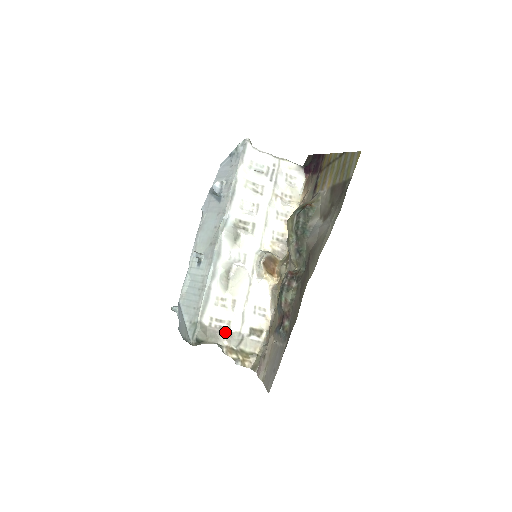
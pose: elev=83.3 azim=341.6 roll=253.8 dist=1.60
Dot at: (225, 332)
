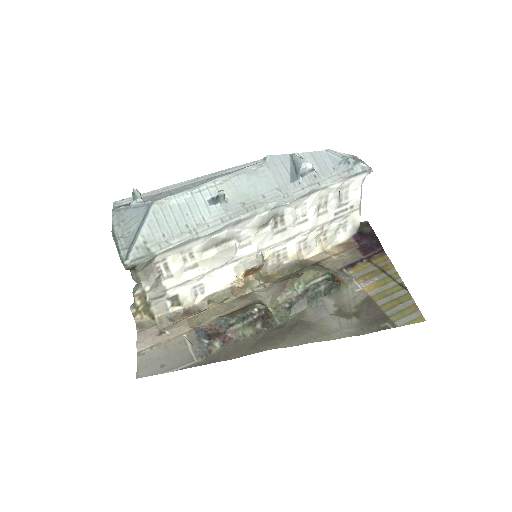
Dot at: (158, 279)
